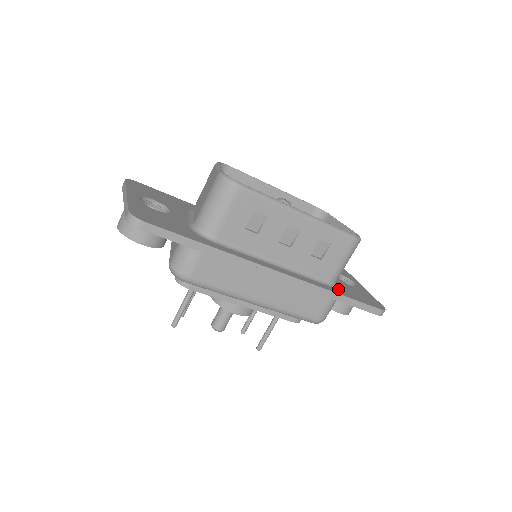
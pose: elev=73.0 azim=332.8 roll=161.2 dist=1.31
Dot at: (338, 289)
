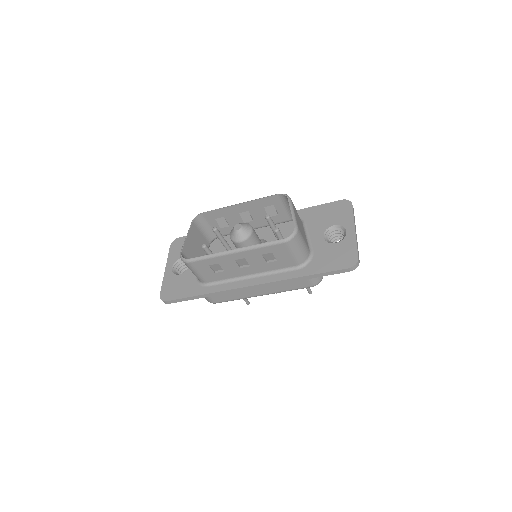
Dot at: (308, 267)
